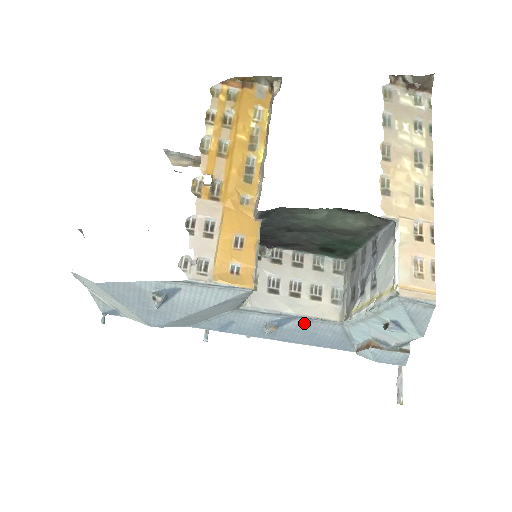
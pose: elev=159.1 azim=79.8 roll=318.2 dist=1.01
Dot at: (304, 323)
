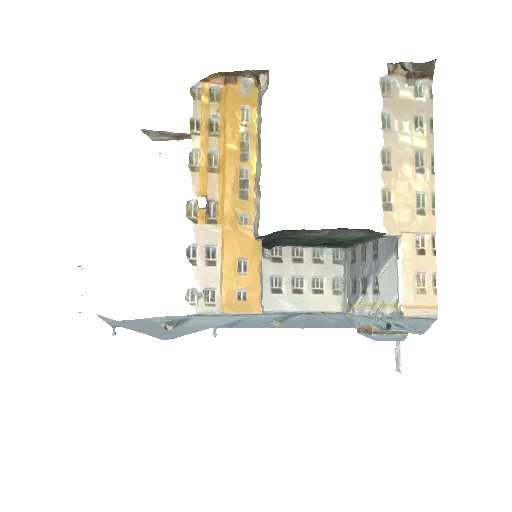
Dot at: (308, 316)
